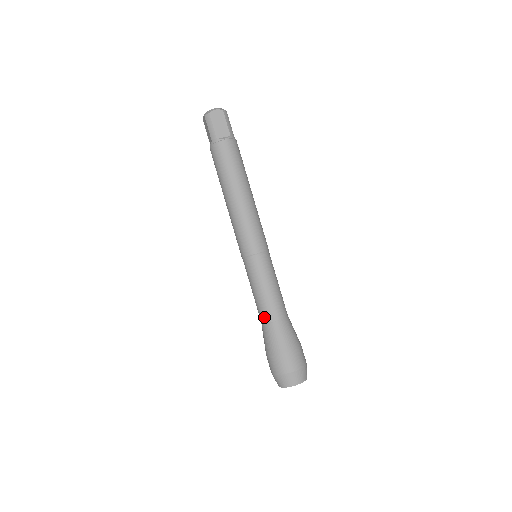
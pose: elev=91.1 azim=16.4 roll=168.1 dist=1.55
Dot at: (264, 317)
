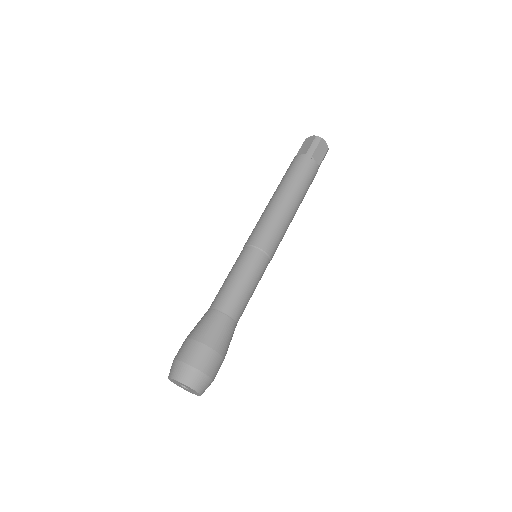
Dot at: occluded
